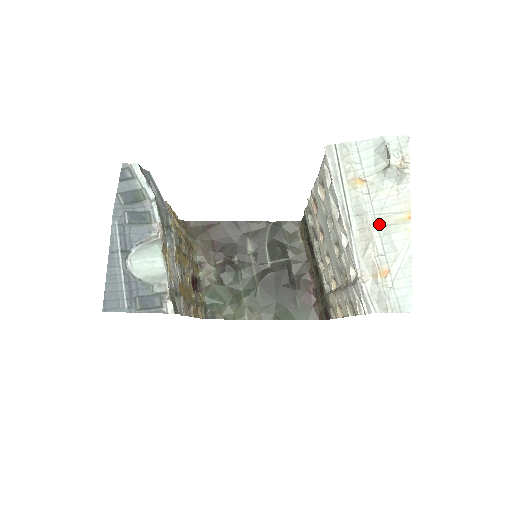
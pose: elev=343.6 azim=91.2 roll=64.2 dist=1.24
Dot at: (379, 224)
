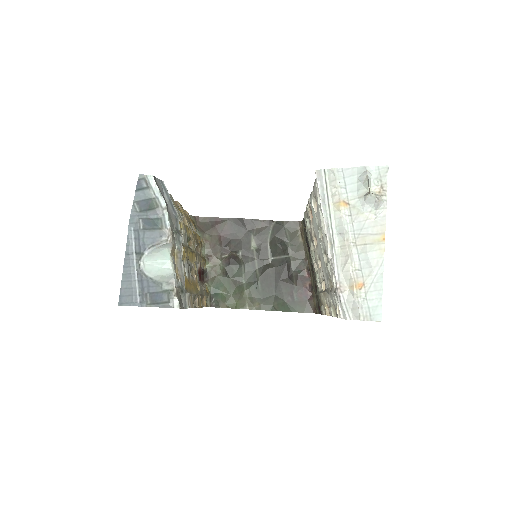
Dot at: (358, 243)
